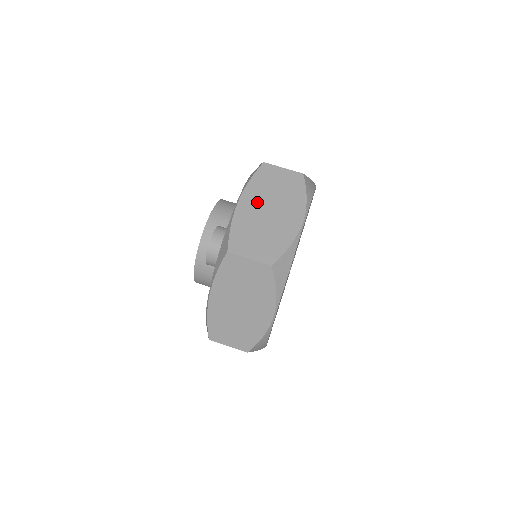
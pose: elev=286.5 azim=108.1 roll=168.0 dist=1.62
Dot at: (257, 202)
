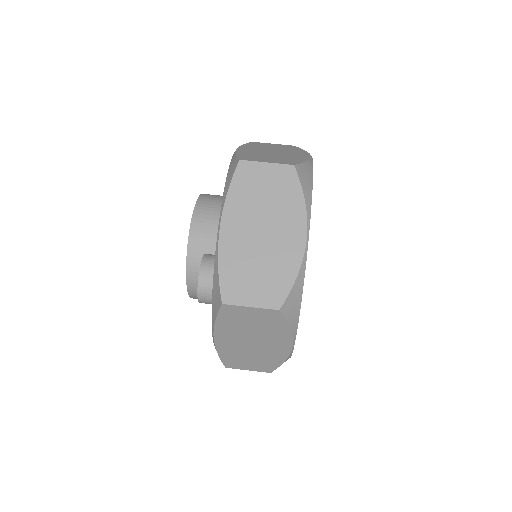
Dot at: (243, 224)
